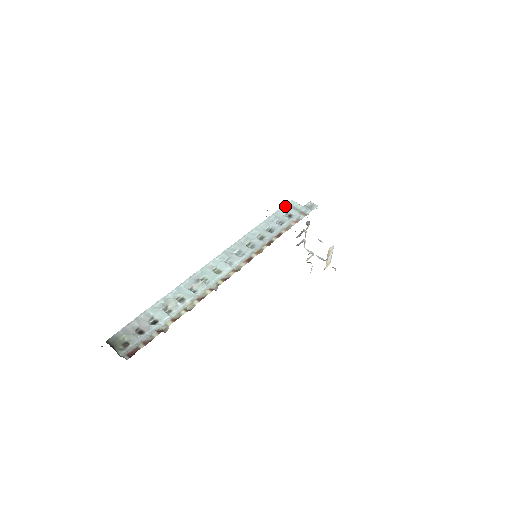
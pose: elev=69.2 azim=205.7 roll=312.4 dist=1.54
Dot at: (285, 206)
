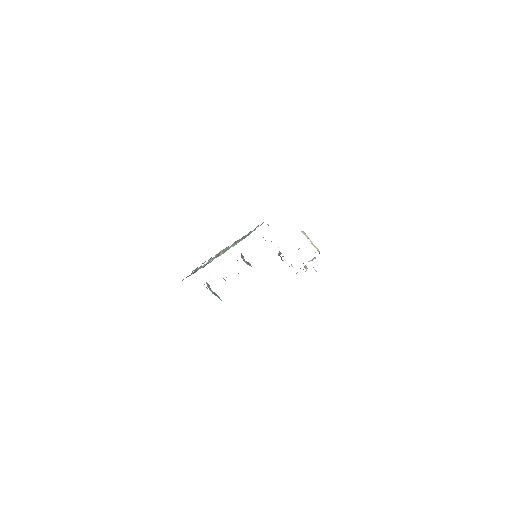
Dot at: occluded
